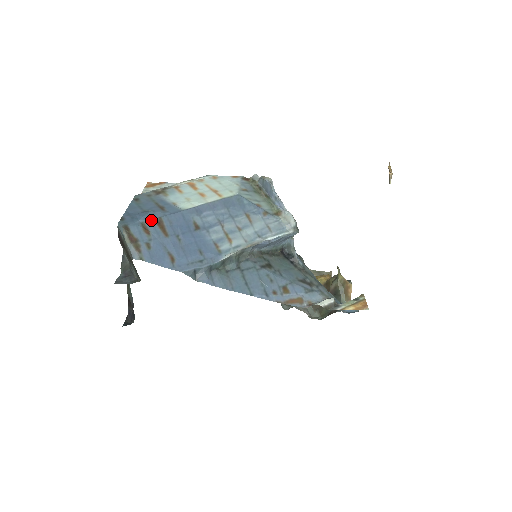
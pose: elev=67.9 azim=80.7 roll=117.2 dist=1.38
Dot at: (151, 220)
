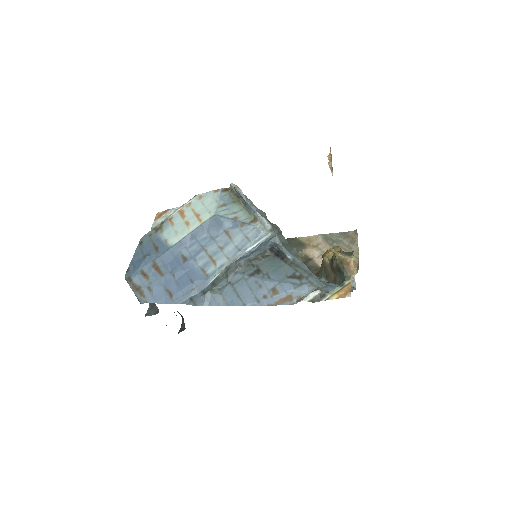
Dot at: (147, 266)
